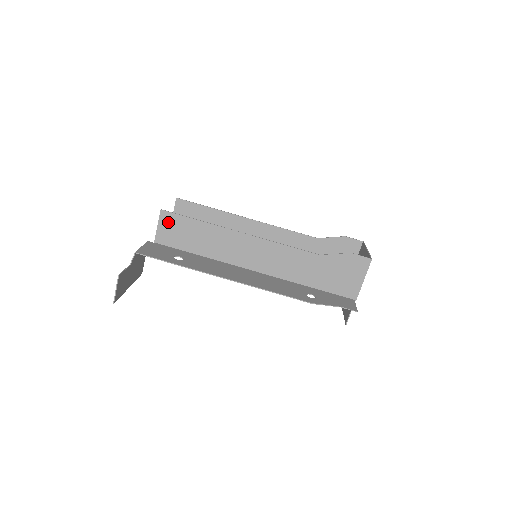
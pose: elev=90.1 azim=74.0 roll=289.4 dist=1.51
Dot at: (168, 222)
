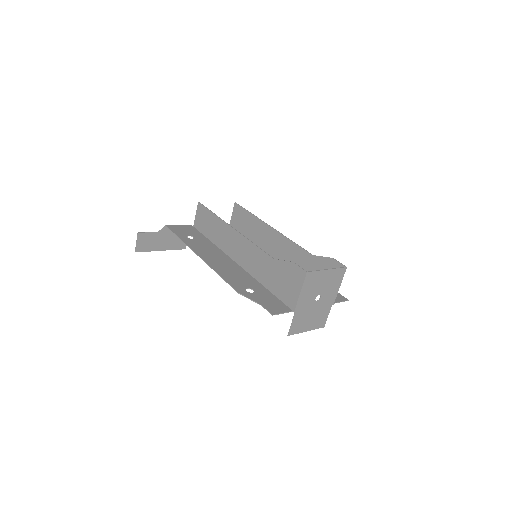
Dot at: (200, 212)
